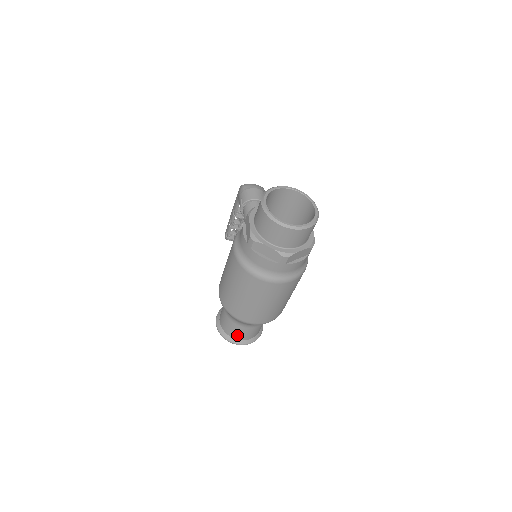
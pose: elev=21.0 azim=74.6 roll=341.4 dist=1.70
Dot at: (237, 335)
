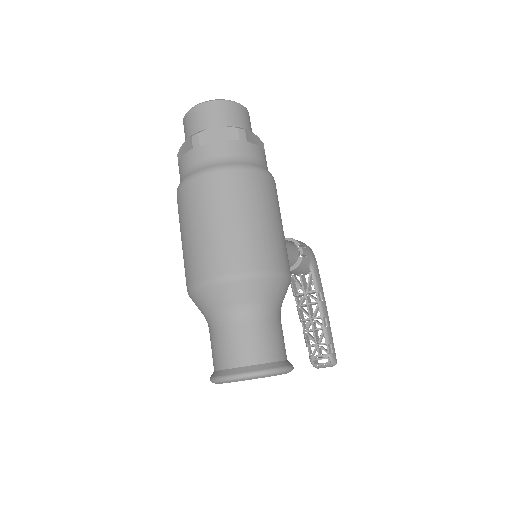
Dot at: (221, 357)
